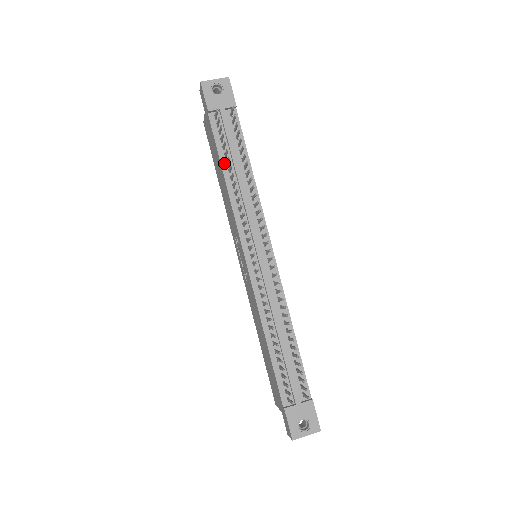
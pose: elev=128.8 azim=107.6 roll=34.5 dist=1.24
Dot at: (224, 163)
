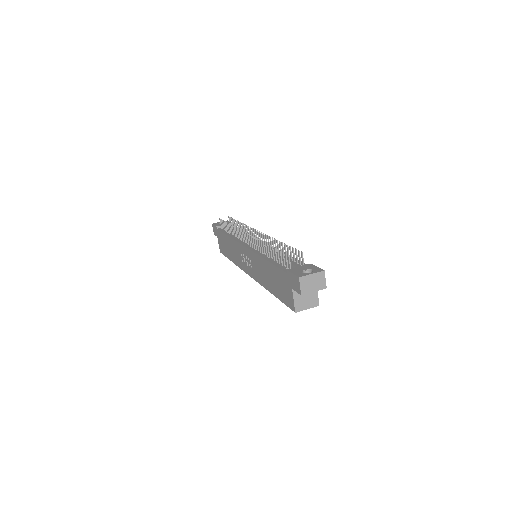
Dot at: (227, 234)
